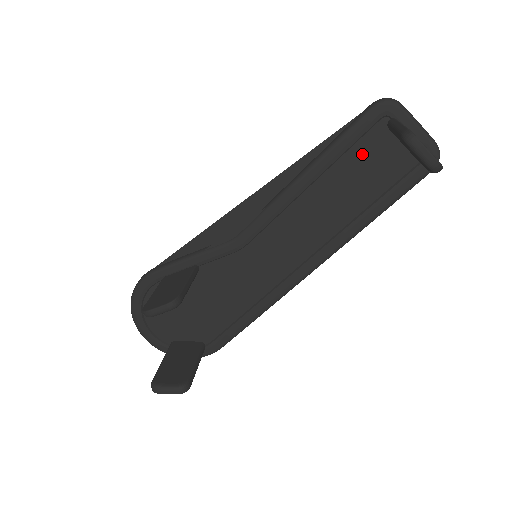
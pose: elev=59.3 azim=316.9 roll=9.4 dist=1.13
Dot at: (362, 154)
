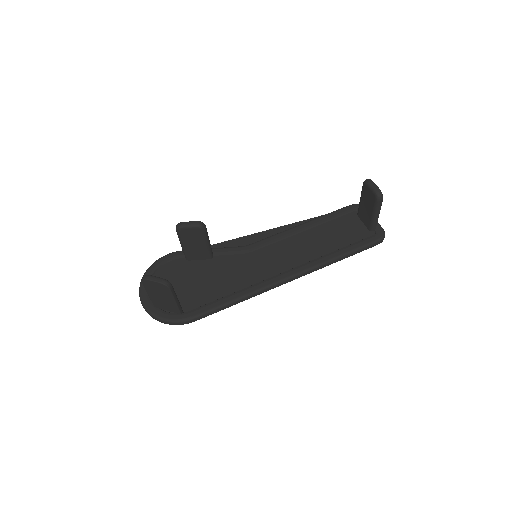
Dot at: (340, 223)
